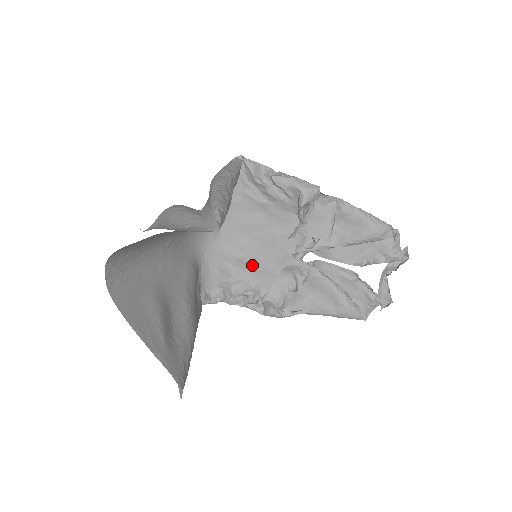
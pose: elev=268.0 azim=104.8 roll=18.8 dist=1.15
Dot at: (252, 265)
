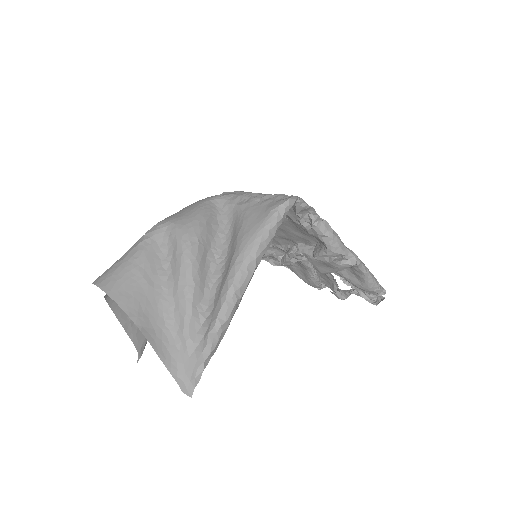
Dot at: occluded
